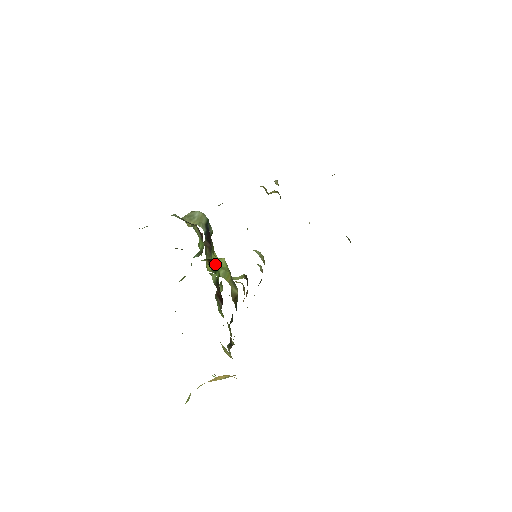
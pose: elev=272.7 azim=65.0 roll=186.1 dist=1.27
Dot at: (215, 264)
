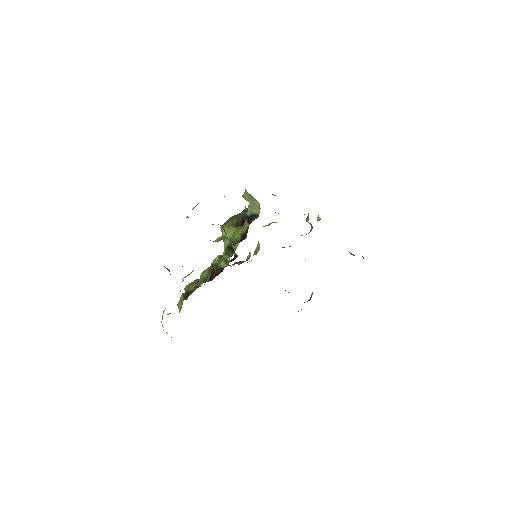
Dot at: (232, 252)
